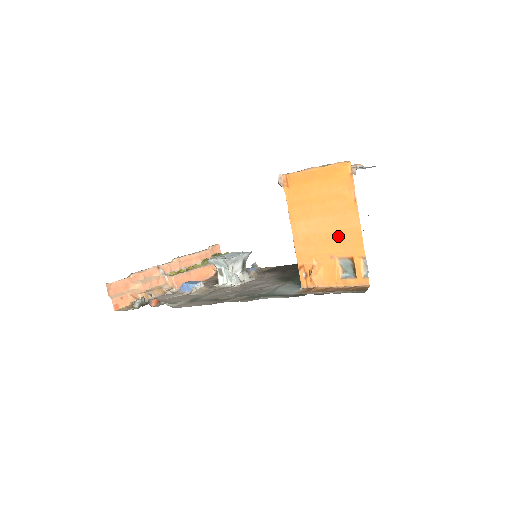
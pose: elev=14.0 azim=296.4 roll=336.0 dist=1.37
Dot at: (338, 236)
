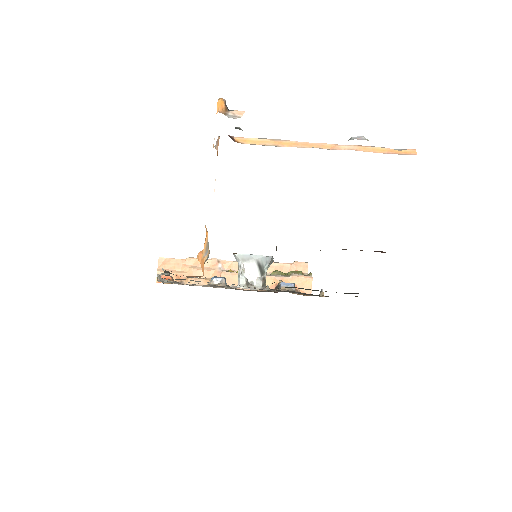
Dot at: occluded
